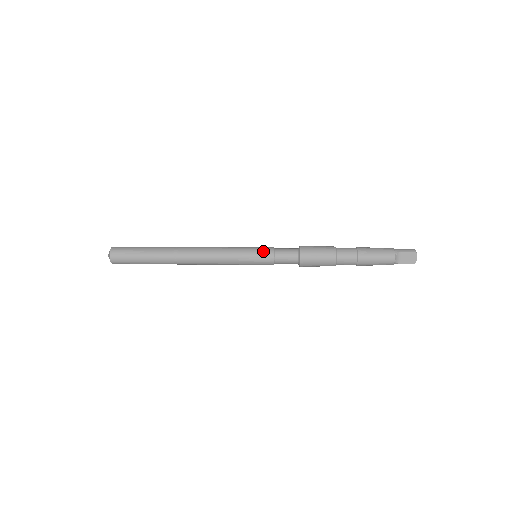
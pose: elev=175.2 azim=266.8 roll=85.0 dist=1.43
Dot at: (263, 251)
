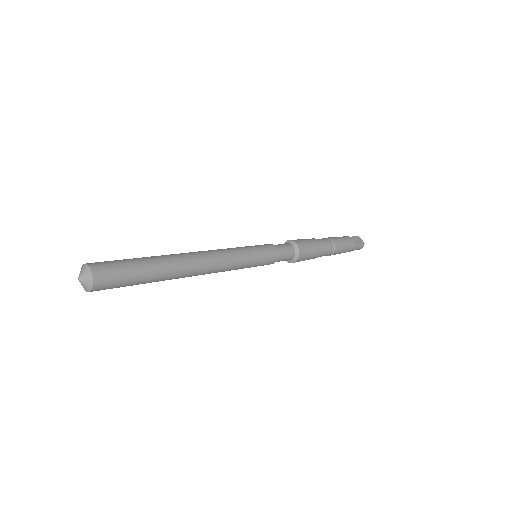
Dot at: occluded
